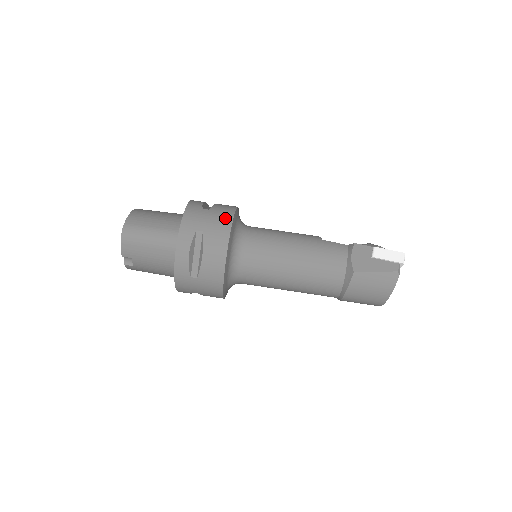
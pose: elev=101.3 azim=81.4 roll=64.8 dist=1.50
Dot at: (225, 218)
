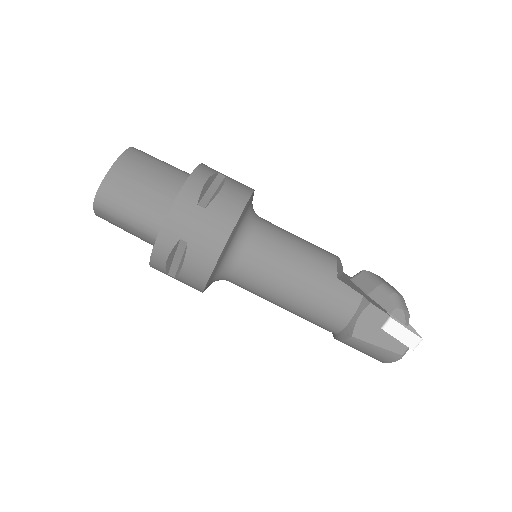
Dot at: (220, 231)
